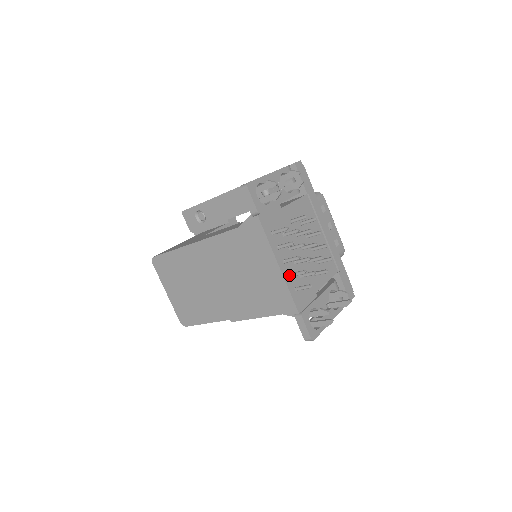
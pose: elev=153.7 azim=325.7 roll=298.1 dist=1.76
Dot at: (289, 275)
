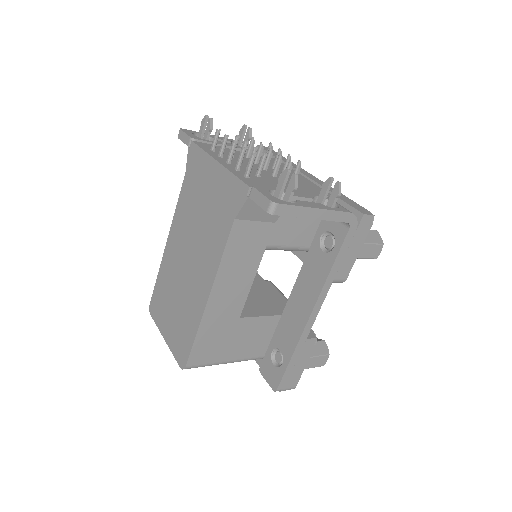
Dot at: (235, 169)
